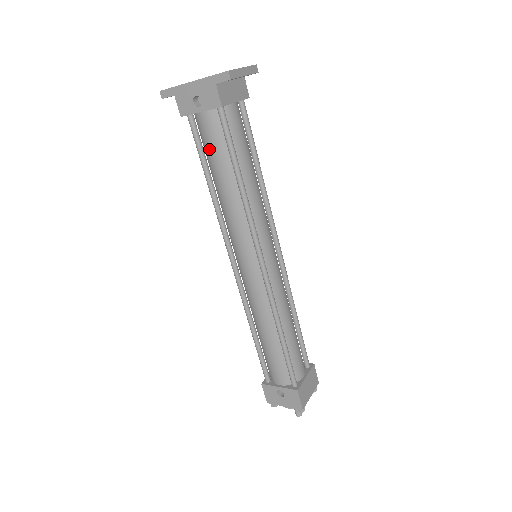
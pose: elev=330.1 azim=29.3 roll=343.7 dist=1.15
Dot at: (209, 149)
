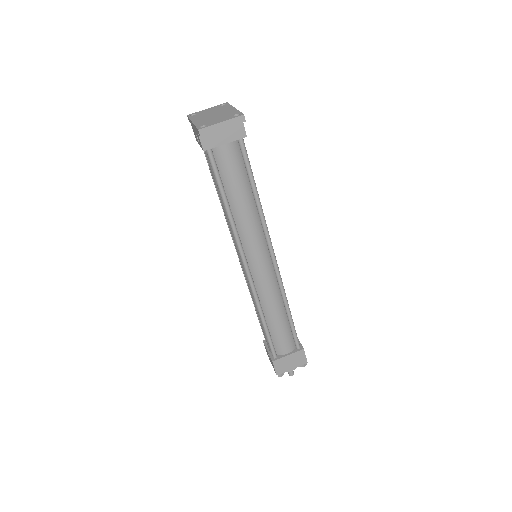
Dot at: (211, 172)
